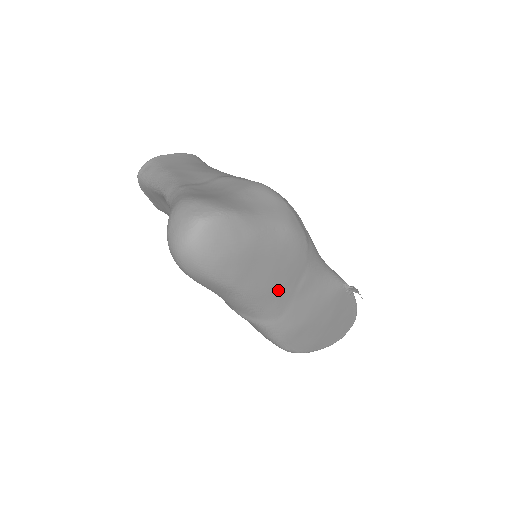
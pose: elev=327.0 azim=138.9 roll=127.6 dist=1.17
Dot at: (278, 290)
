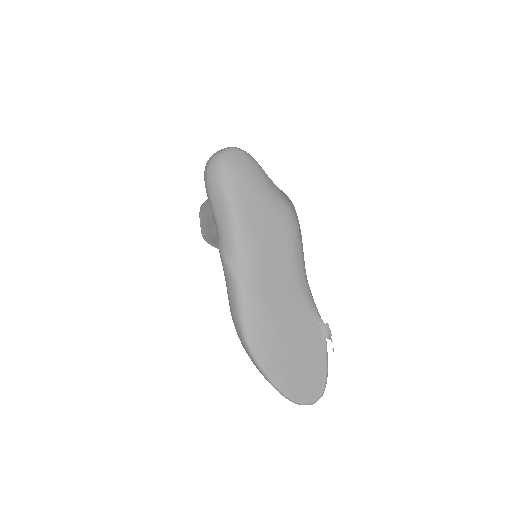
Dot at: (262, 246)
